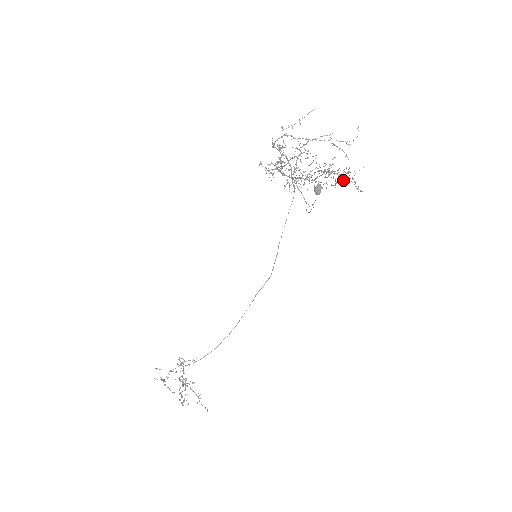
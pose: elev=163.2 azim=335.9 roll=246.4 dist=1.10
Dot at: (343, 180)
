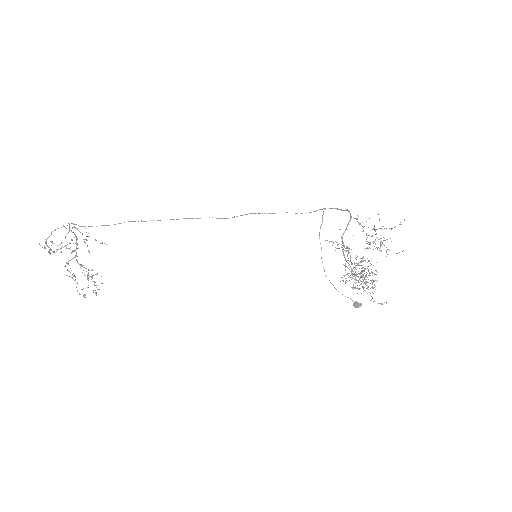
Dot at: occluded
